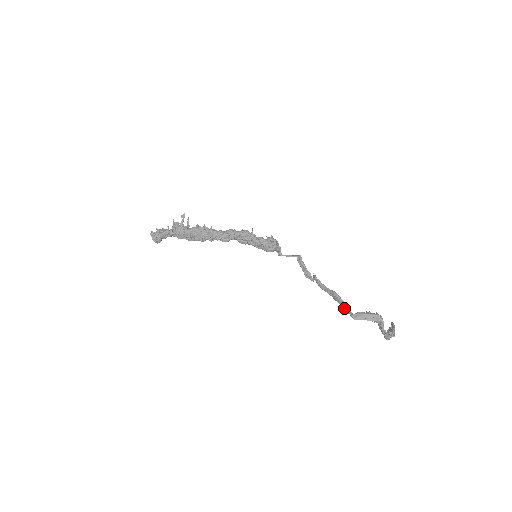
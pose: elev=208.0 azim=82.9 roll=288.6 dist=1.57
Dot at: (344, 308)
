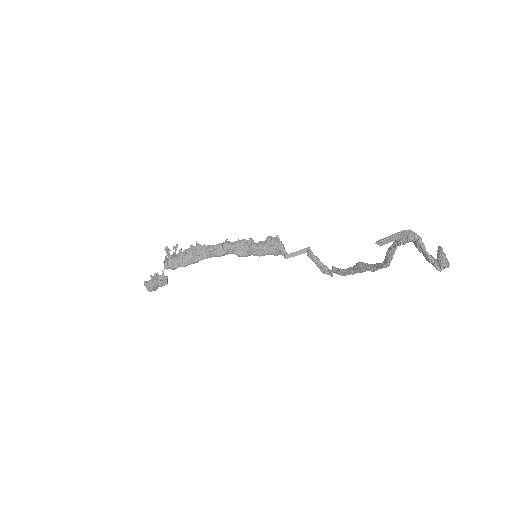
Dot at: (373, 268)
